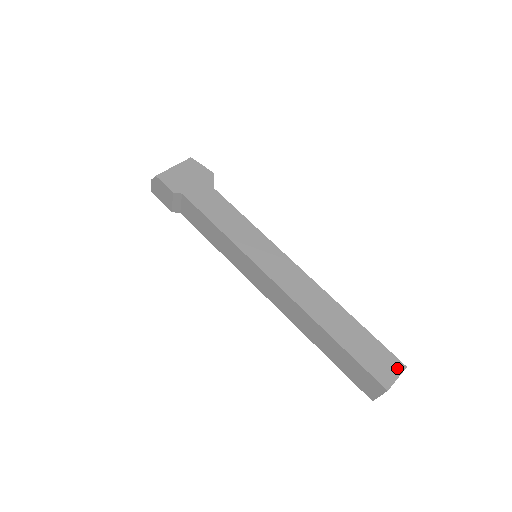
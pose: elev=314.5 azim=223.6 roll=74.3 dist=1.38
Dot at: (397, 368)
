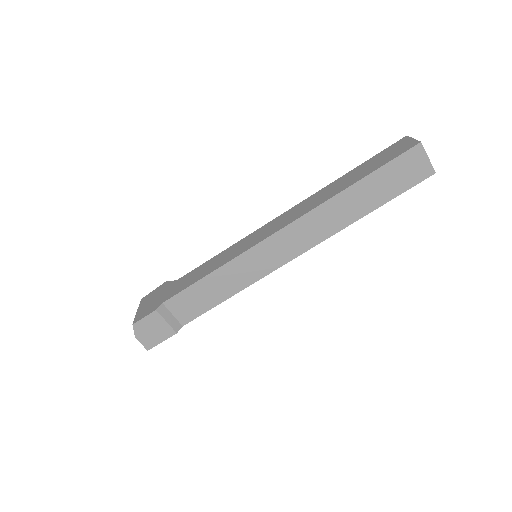
Dot at: (404, 141)
